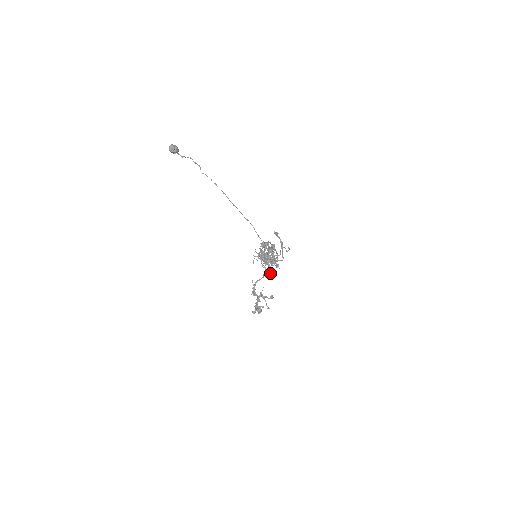
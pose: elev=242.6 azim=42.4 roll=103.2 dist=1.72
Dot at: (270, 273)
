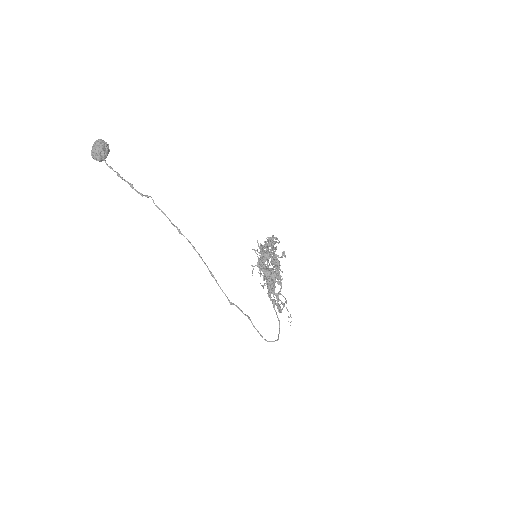
Dot at: (275, 278)
